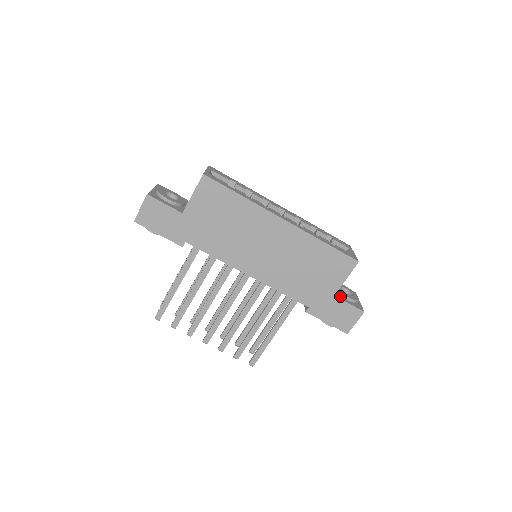
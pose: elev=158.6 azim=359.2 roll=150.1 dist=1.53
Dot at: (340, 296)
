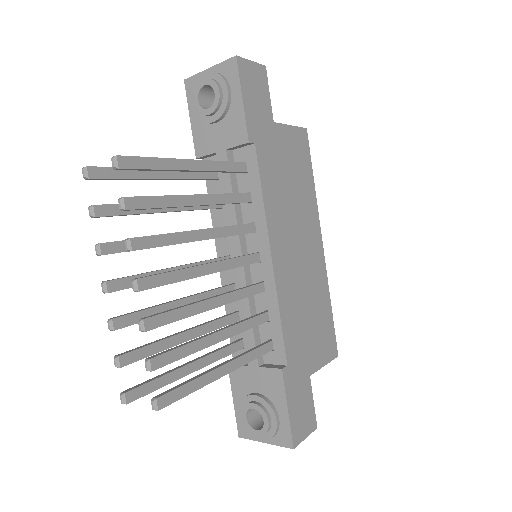
Dot at: occluded
